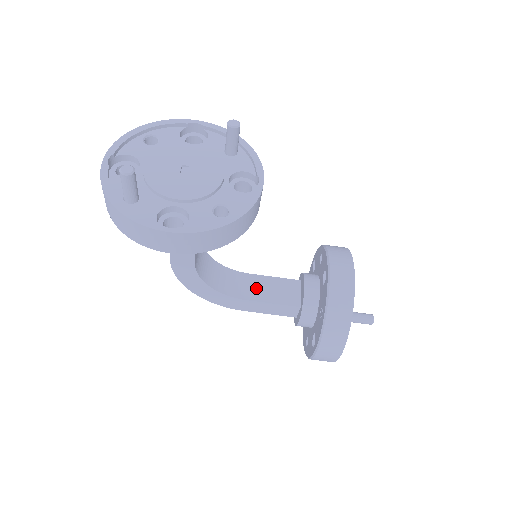
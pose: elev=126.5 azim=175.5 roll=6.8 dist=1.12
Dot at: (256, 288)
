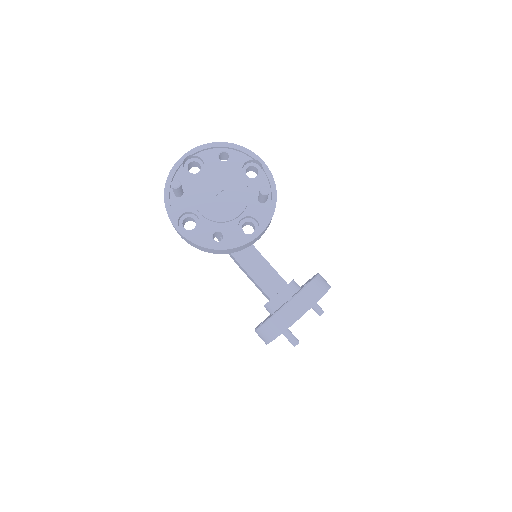
Dot at: (256, 267)
